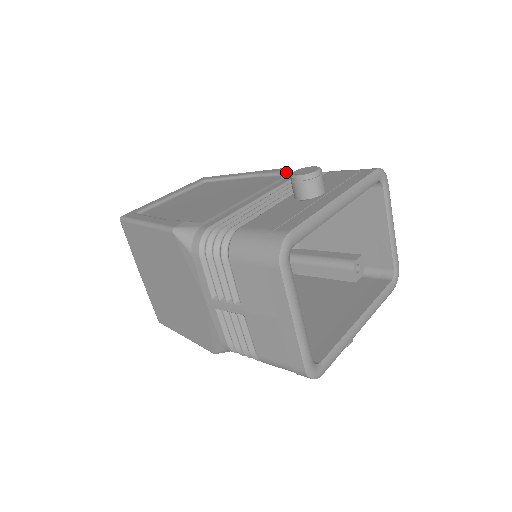
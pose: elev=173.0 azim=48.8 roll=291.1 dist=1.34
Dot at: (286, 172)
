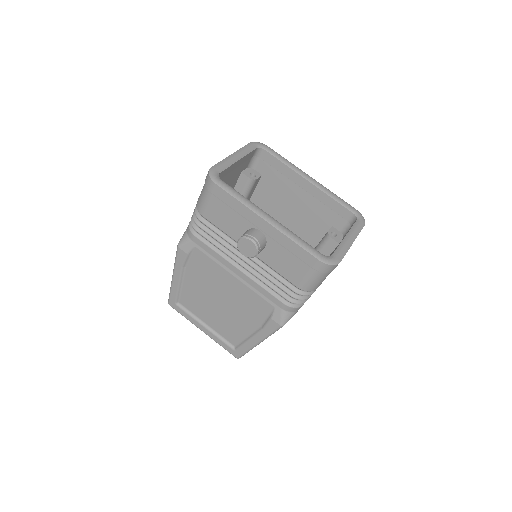
Dot at: occluded
